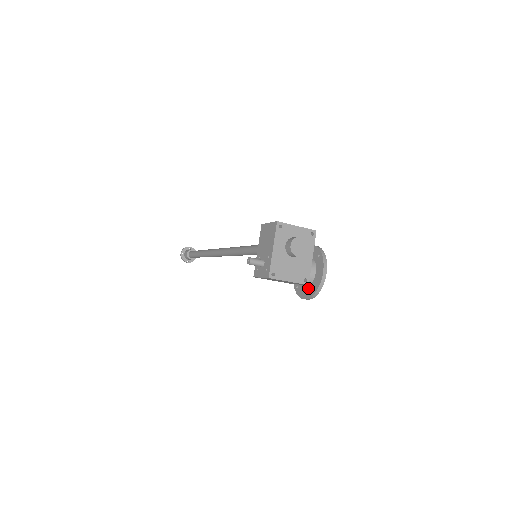
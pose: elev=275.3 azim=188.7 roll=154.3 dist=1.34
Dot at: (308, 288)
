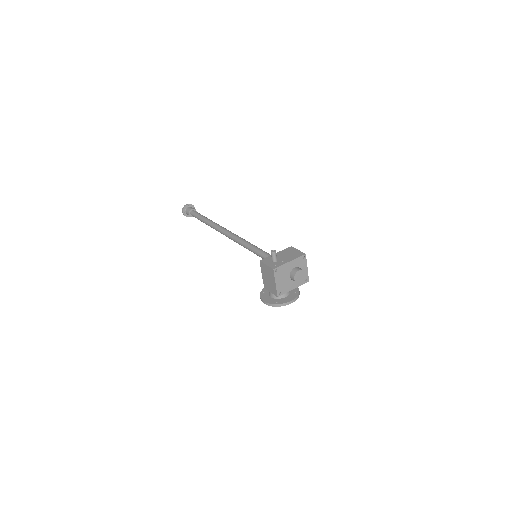
Dot at: (272, 299)
